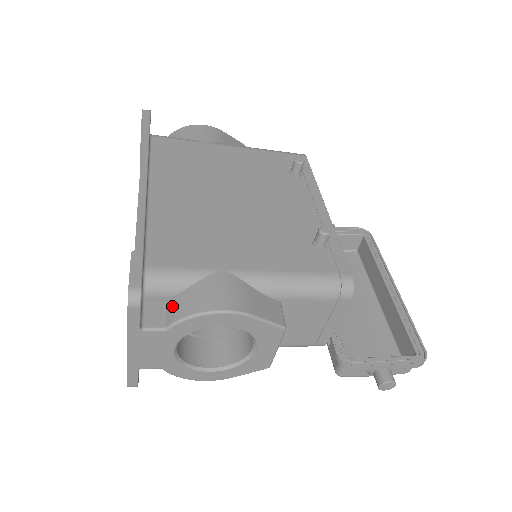
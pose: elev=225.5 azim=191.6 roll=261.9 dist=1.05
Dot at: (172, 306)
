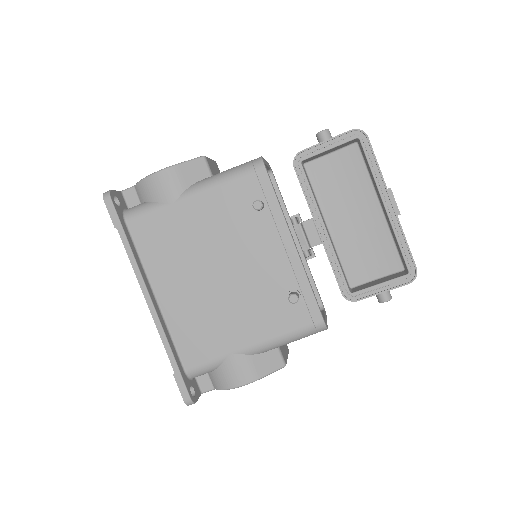
Dot at: (212, 378)
